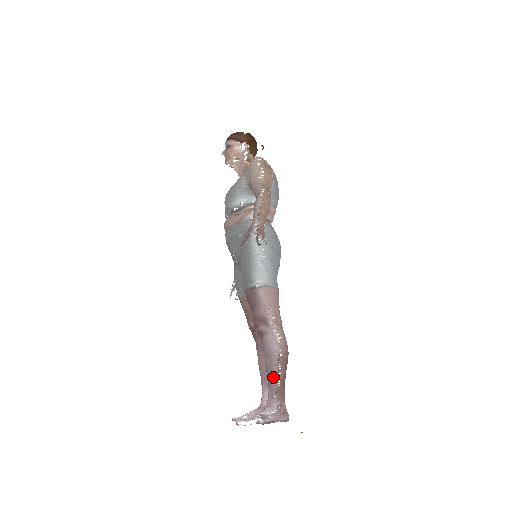
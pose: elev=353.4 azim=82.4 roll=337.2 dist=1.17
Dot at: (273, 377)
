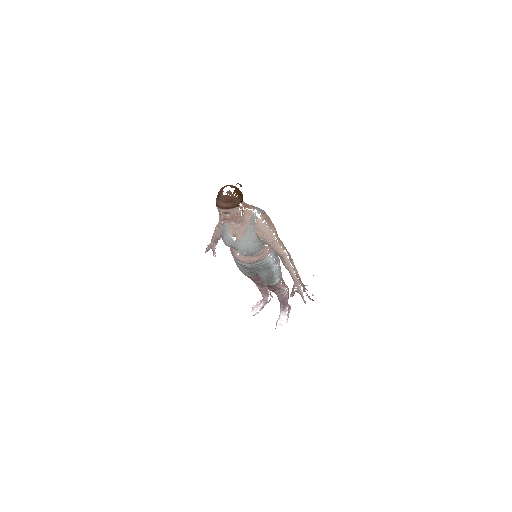
Dot at: (286, 303)
